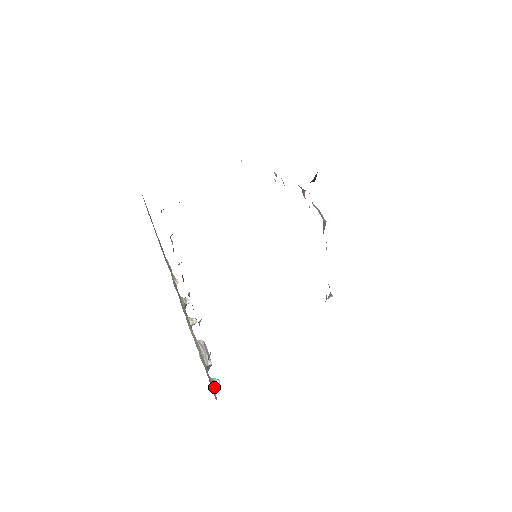
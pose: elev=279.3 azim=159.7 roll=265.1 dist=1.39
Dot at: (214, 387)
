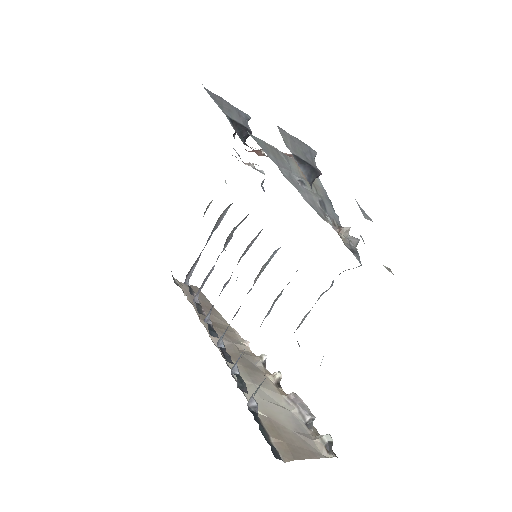
Dot at: (321, 448)
